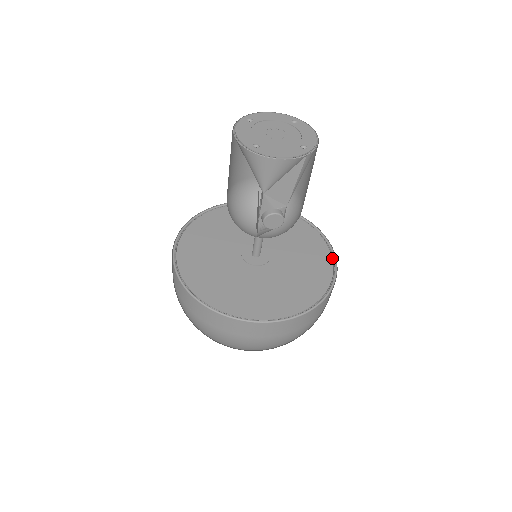
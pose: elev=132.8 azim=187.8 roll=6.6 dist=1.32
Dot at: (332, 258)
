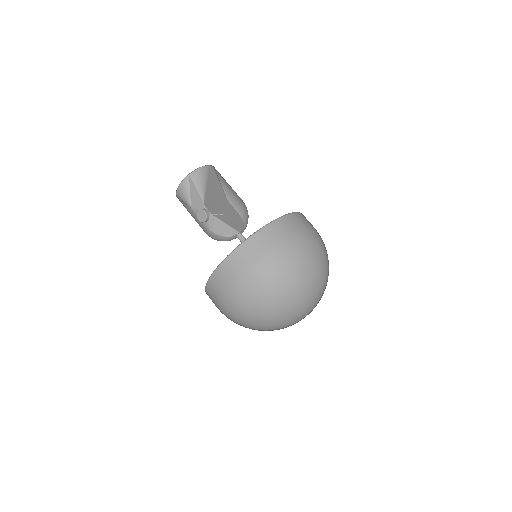
Dot at: (297, 218)
